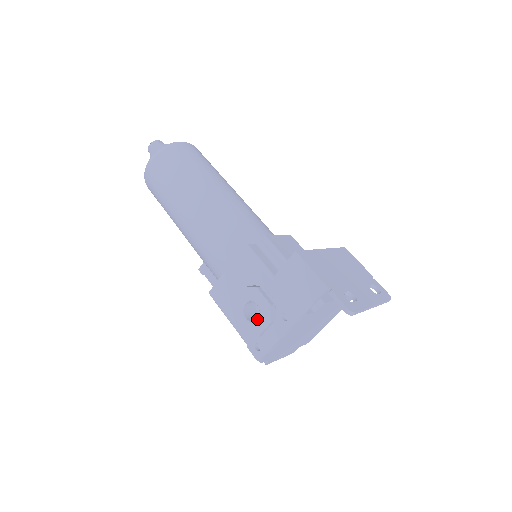
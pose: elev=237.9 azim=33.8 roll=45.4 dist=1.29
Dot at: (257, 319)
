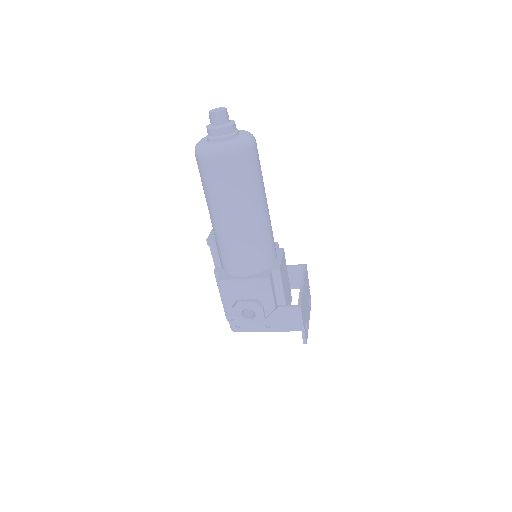
Dot at: (250, 320)
